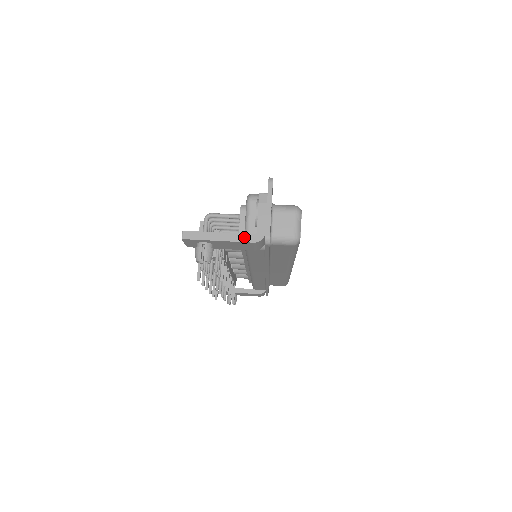
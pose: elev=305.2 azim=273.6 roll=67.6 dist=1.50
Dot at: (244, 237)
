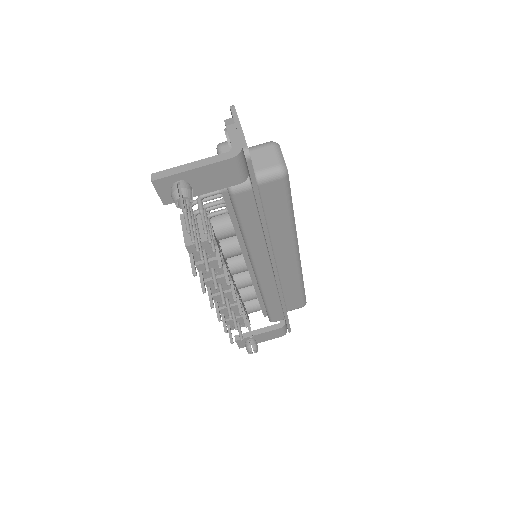
Dot at: (220, 157)
